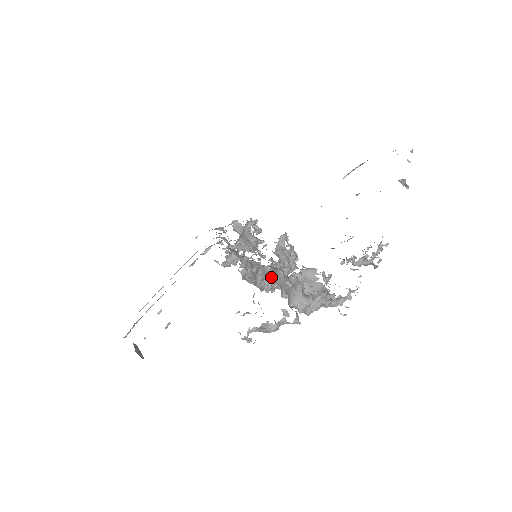
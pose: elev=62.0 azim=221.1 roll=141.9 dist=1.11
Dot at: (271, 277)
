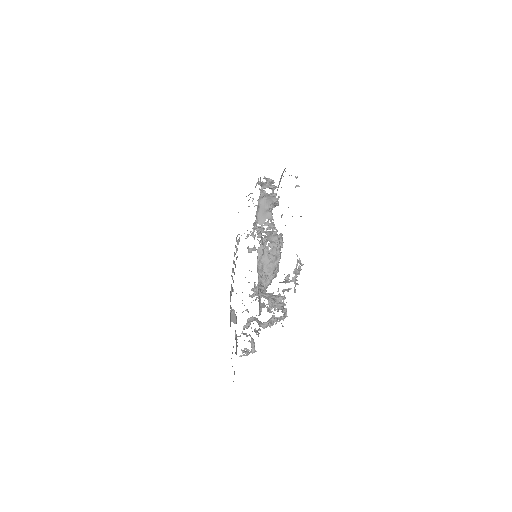
Dot at: occluded
